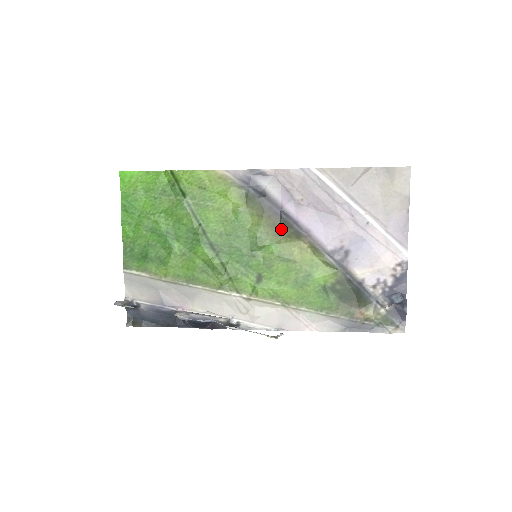
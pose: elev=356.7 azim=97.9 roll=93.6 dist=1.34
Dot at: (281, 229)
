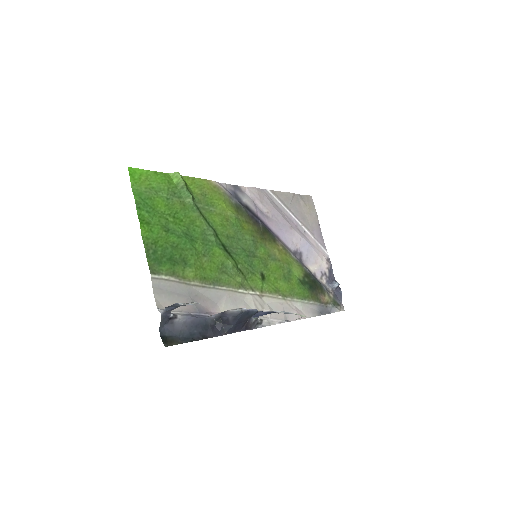
Dot at: (263, 234)
